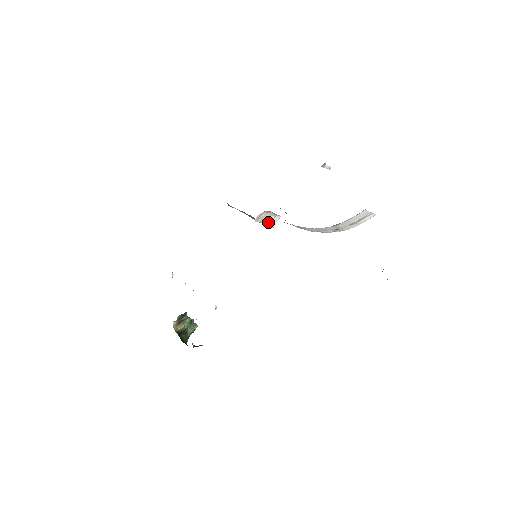
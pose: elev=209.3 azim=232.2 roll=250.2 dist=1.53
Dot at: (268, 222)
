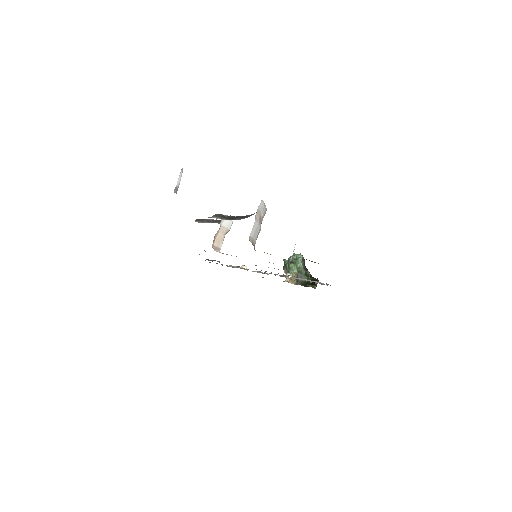
Dot at: (225, 232)
